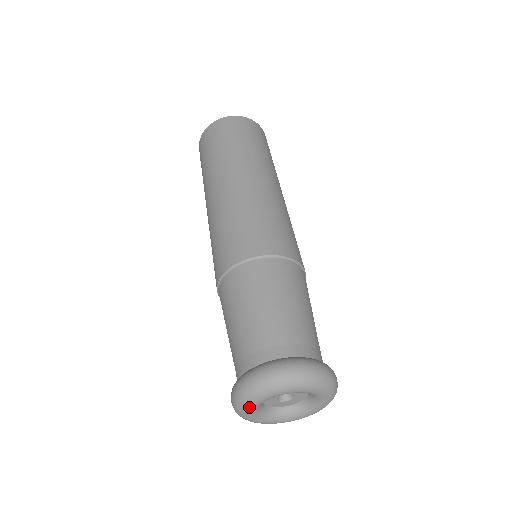
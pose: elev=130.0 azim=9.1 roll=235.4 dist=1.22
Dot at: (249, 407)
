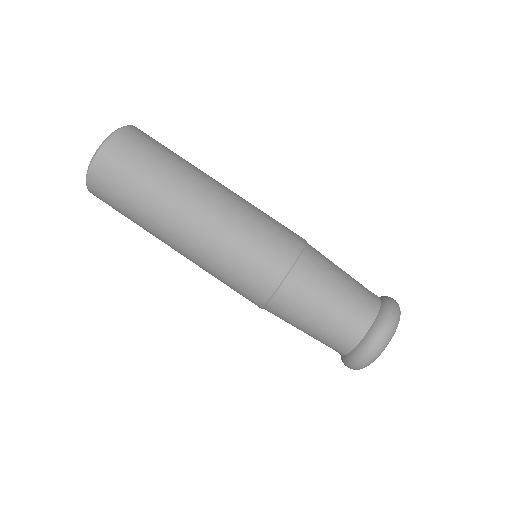
Dot at: occluded
